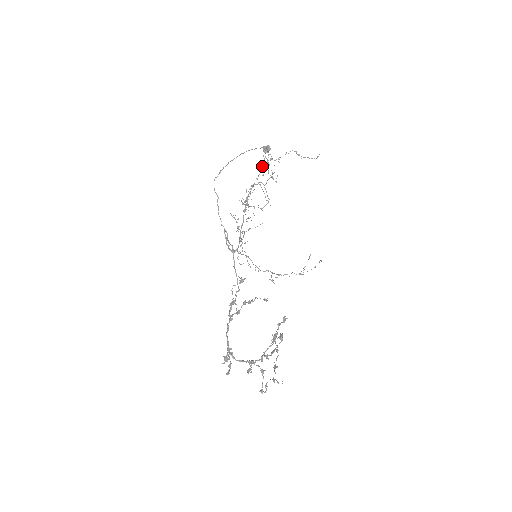
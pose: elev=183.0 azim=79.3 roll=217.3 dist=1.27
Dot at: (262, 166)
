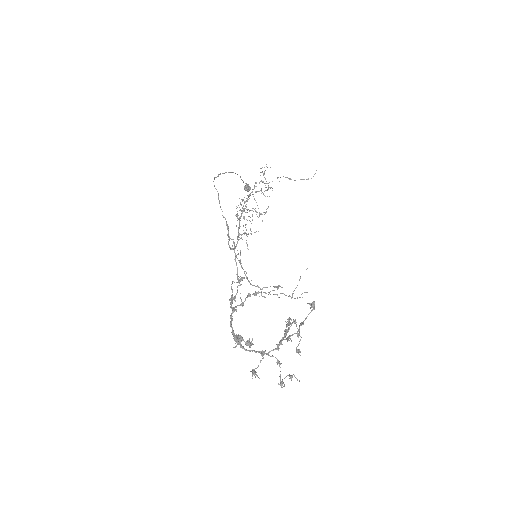
Dot at: (256, 183)
